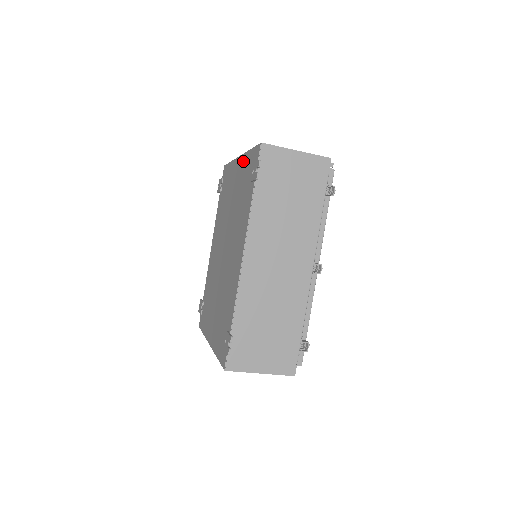
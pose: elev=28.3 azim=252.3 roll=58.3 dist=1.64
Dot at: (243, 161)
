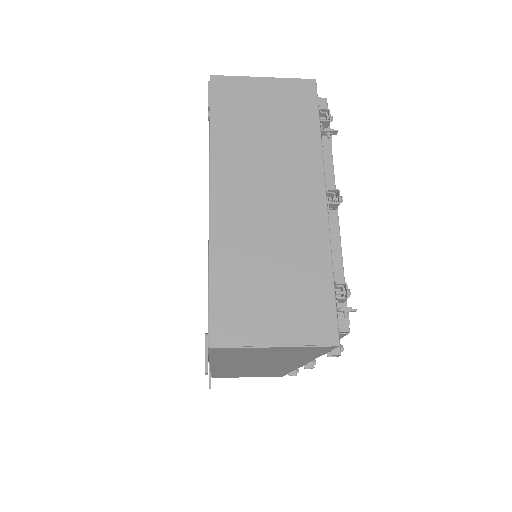
Dot at: occluded
